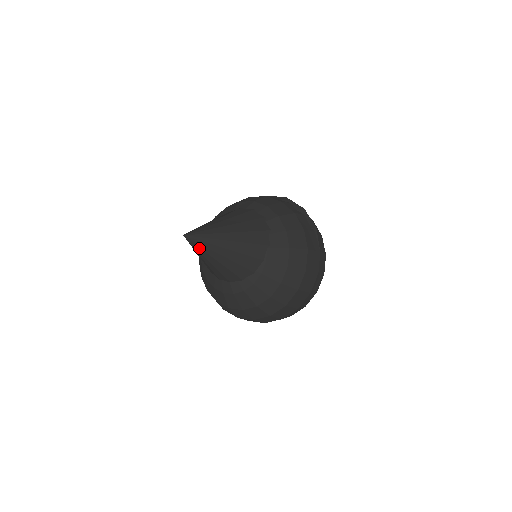
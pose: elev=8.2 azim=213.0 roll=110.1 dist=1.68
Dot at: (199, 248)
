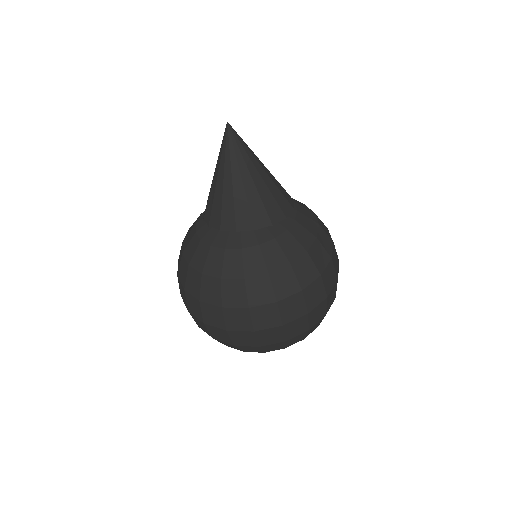
Dot at: (238, 150)
